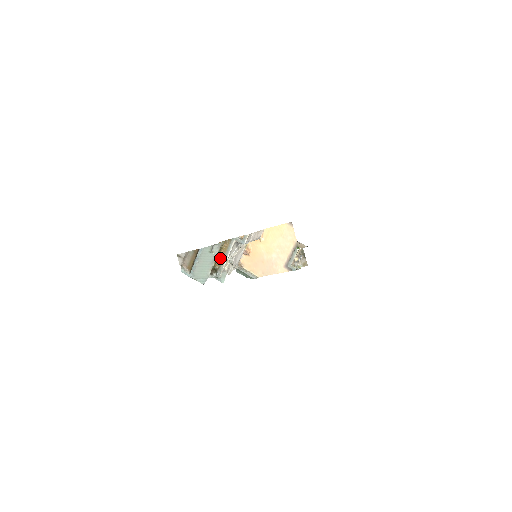
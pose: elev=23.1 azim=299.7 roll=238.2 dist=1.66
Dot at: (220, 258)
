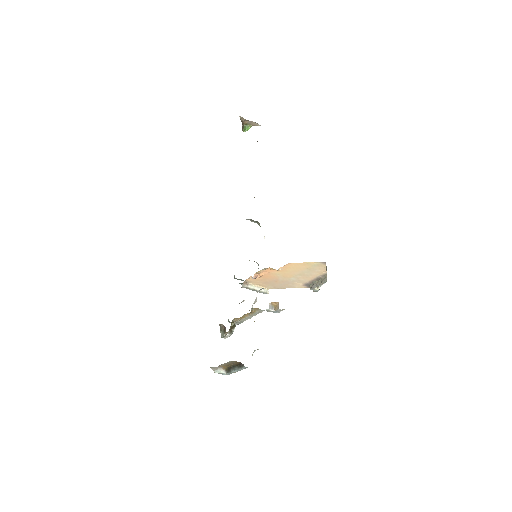
Dot at: (240, 317)
